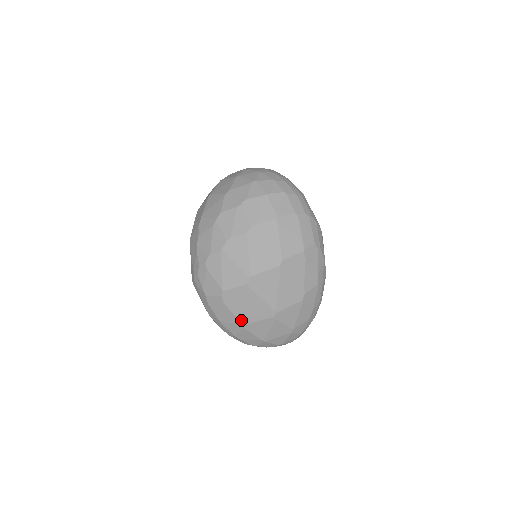
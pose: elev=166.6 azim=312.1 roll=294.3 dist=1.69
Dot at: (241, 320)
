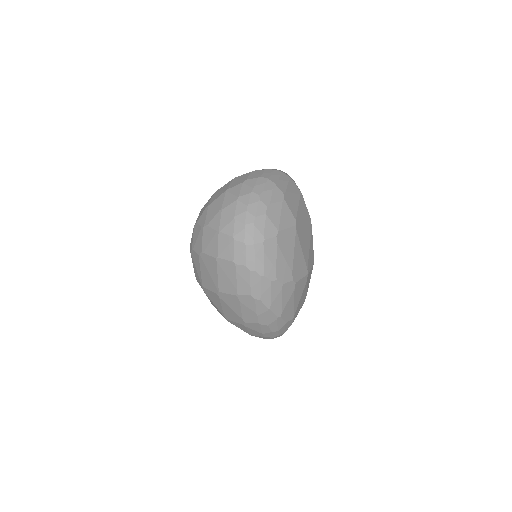
Dot at: (212, 304)
